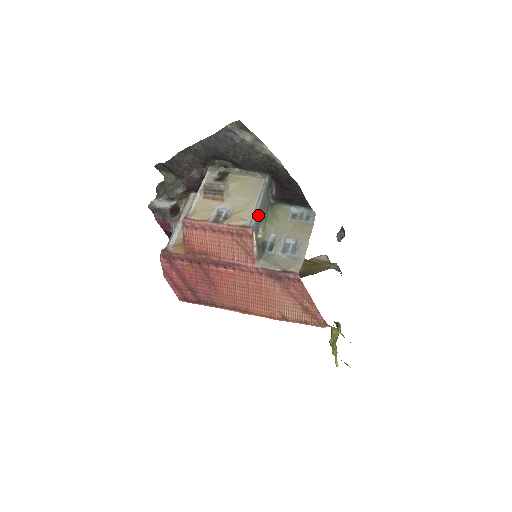
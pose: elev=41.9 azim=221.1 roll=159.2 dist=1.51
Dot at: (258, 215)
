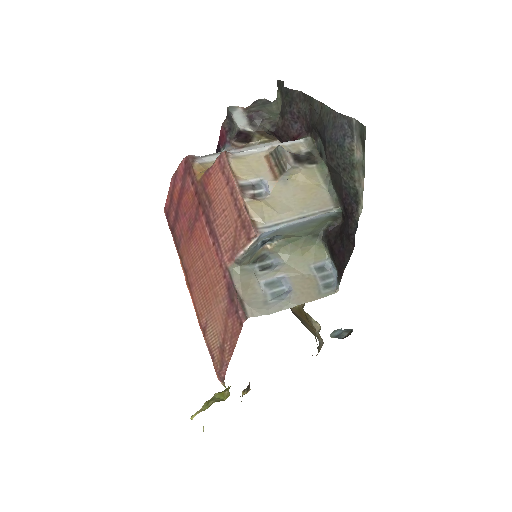
Dot at: (283, 229)
